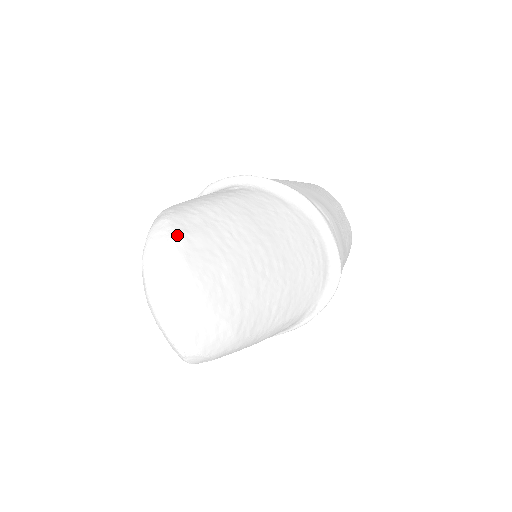
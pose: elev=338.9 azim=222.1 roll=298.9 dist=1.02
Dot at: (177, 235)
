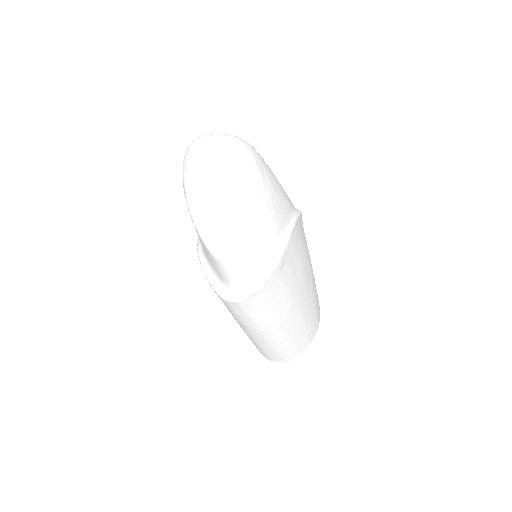
Dot at: occluded
